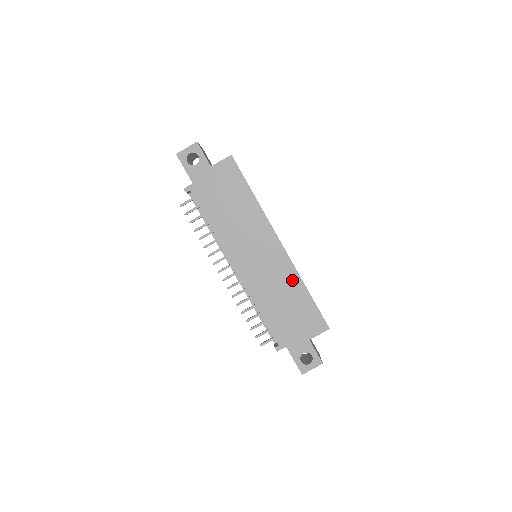
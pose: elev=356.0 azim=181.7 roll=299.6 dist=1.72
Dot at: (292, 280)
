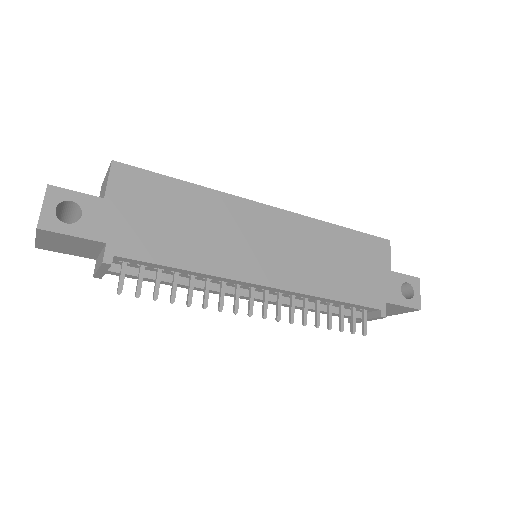
Dot at: (320, 232)
